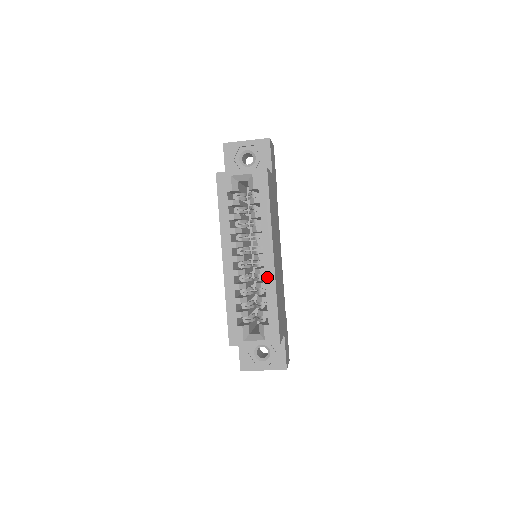
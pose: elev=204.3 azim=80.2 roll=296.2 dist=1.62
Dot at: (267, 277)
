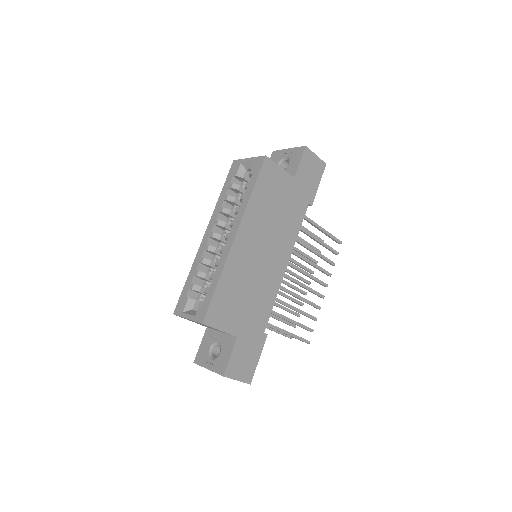
Dot at: (223, 255)
